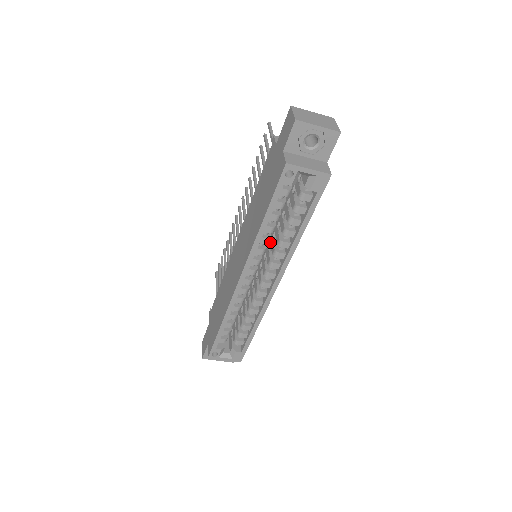
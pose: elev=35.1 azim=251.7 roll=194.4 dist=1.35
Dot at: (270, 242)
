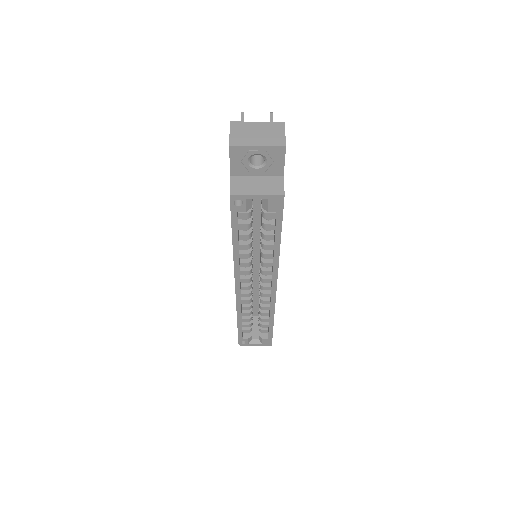
Dot at: occluded
